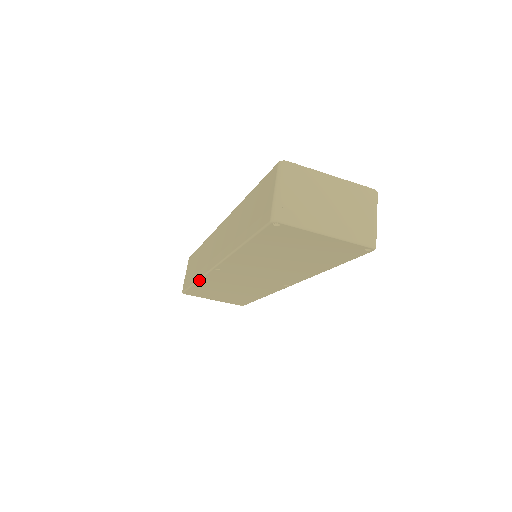
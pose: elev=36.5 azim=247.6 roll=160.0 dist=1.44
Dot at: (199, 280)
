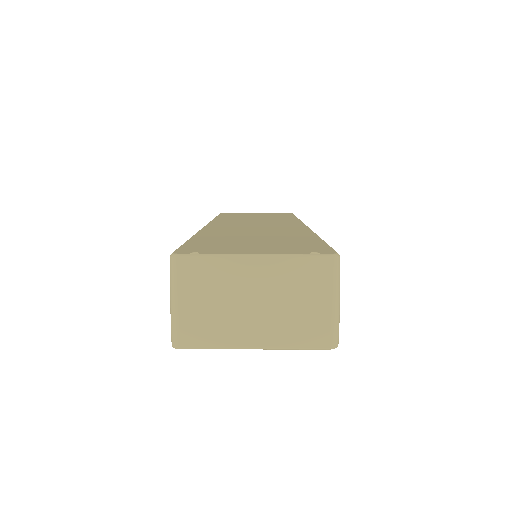
Dot at: occluded
